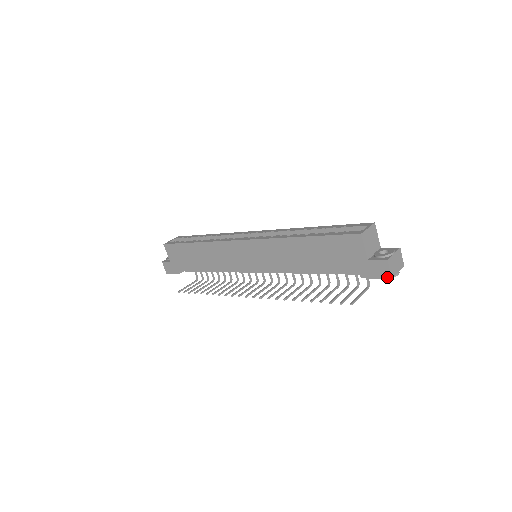
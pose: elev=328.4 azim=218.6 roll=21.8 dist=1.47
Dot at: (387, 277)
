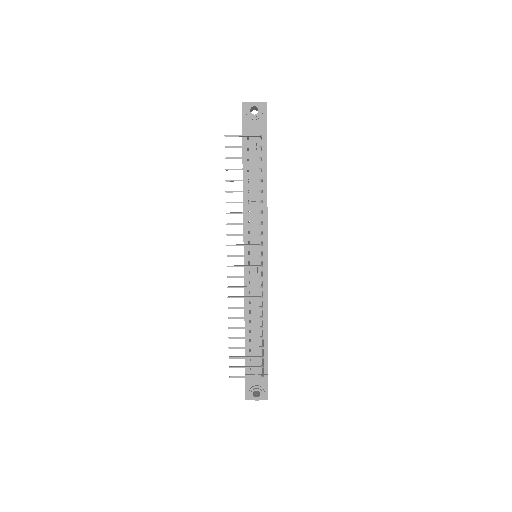
Dot at: (242, 107)
